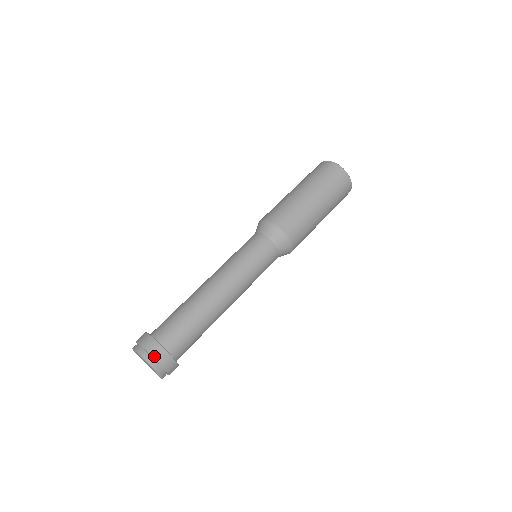
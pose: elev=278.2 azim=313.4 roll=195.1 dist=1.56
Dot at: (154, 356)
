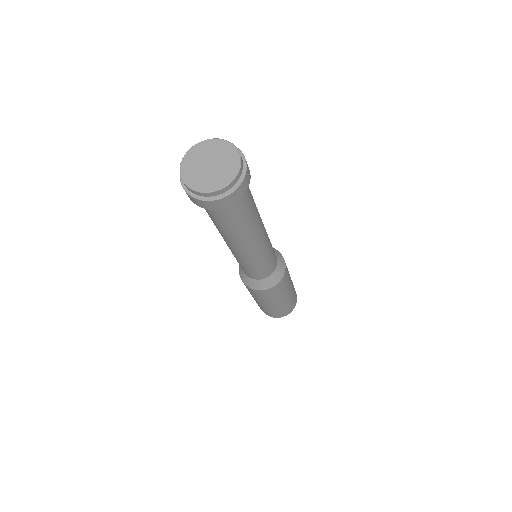
Dot at: occluded
